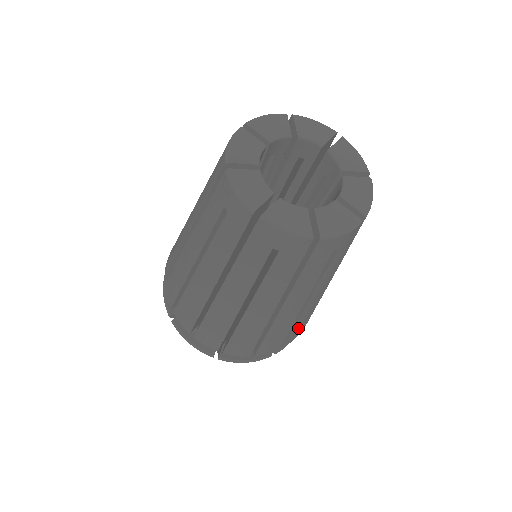
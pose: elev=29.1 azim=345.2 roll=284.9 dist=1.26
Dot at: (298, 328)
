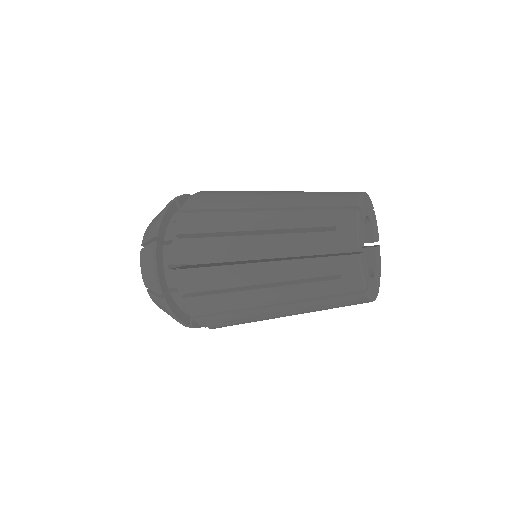
Dot at: (237, 324)
